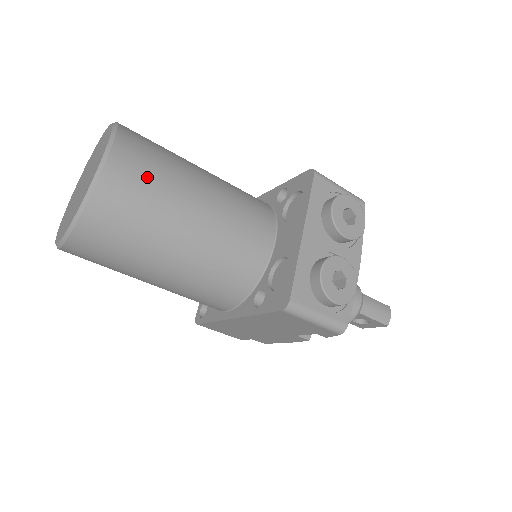
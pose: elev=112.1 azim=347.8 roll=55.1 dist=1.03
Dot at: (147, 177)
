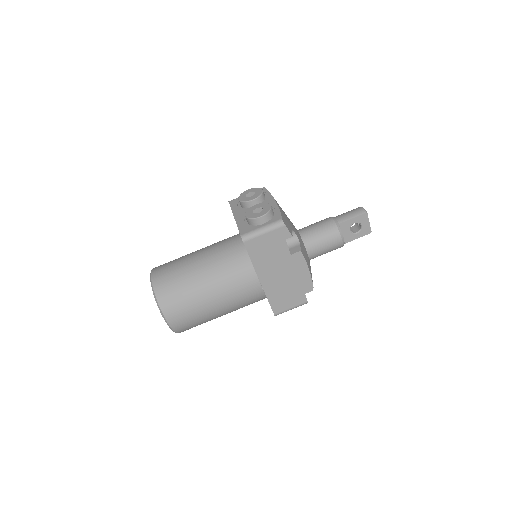
Dot at: (169, 266)
